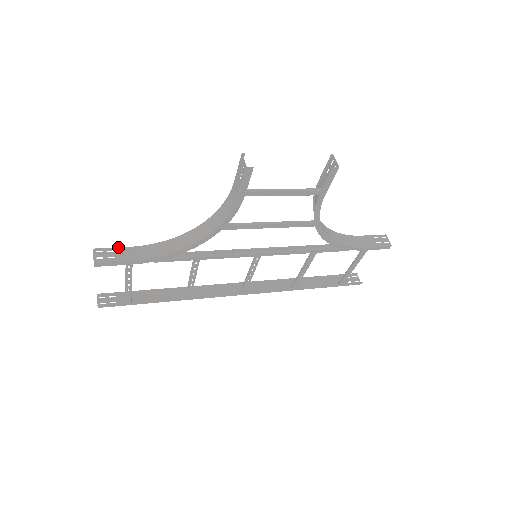
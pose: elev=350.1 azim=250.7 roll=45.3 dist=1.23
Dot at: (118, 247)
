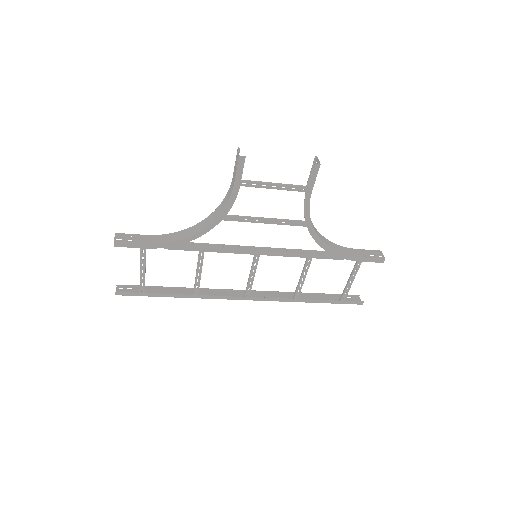
Dot at: (136, 234)
